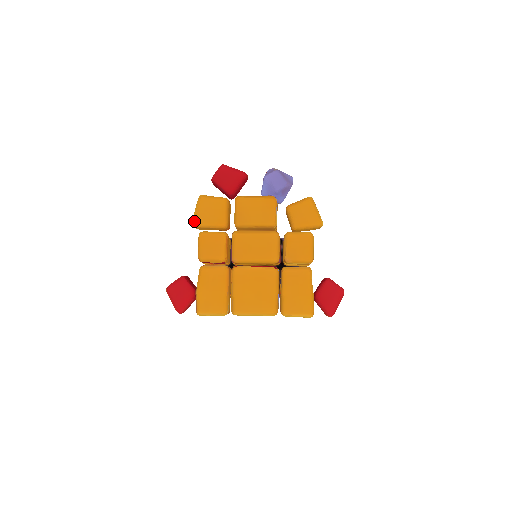
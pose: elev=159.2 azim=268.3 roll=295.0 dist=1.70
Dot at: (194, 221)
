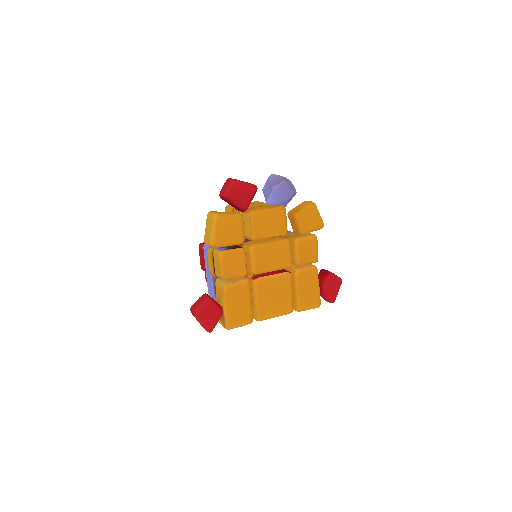
Dot at: (214, 243)
